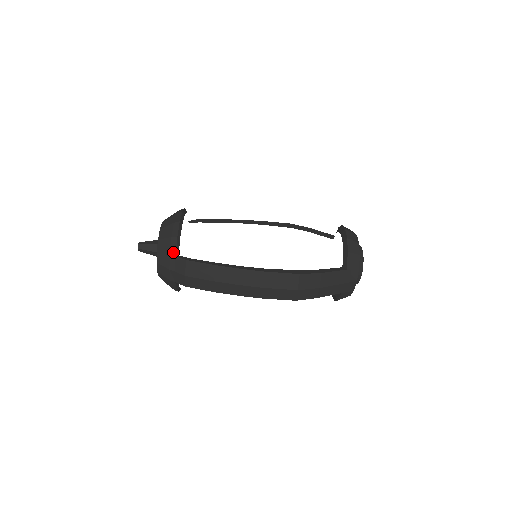
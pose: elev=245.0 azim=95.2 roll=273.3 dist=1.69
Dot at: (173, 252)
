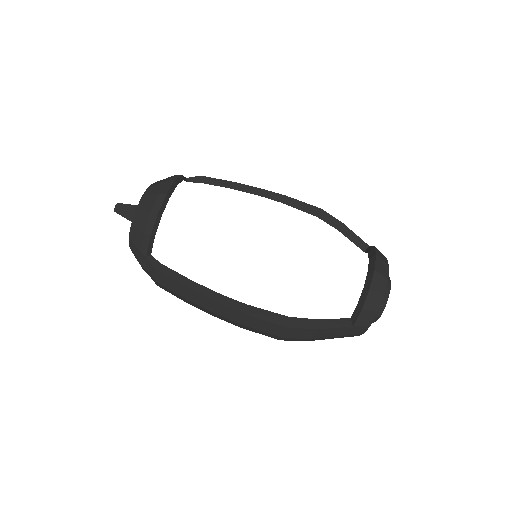
Dot at: (144, 251)
